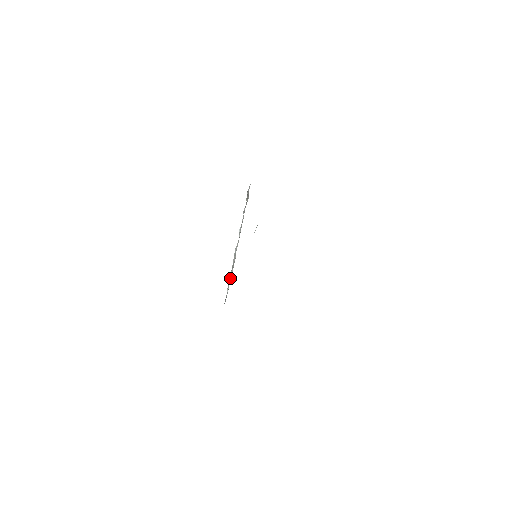
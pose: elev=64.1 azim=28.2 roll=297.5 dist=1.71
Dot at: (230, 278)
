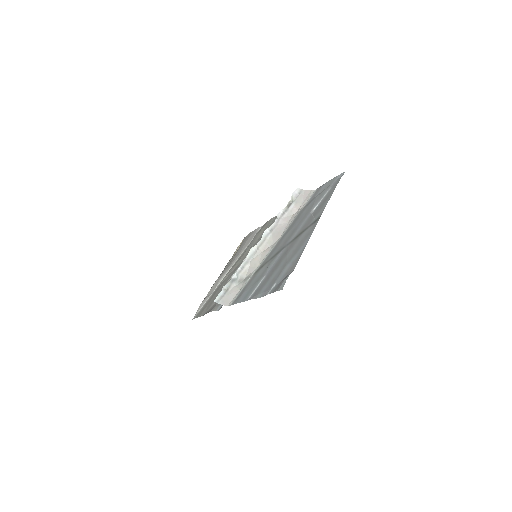
Dot at: (234, 283)
